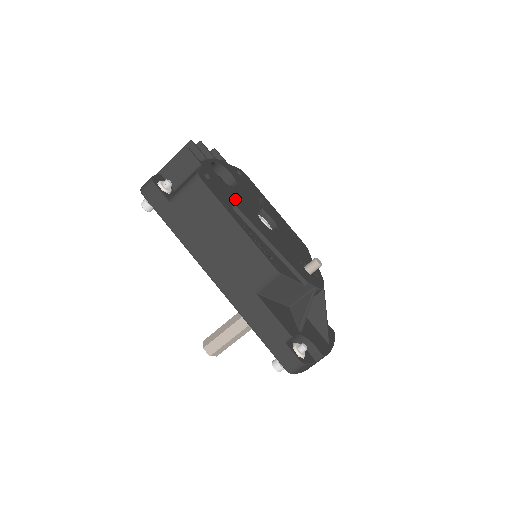
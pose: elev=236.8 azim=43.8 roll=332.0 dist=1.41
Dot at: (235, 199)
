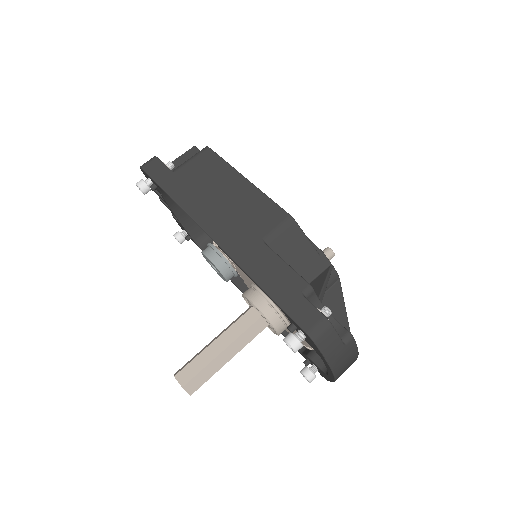
Dot at: occluded
